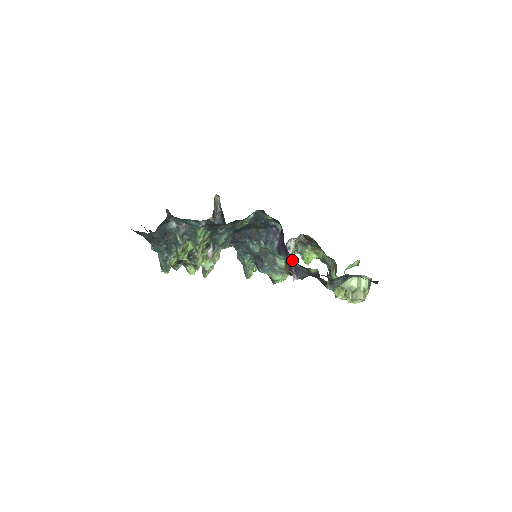
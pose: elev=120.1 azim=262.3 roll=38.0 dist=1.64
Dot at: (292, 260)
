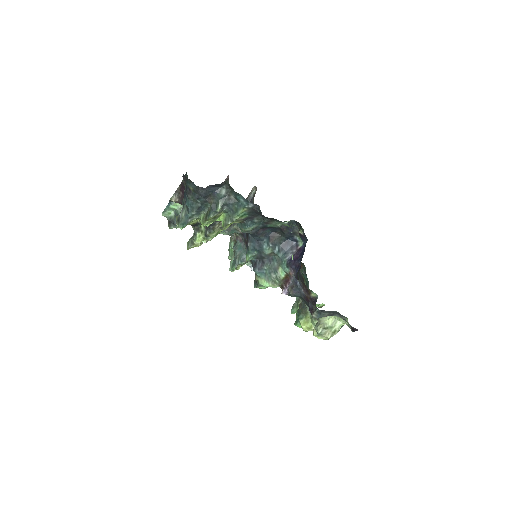
Dot at: occluded
